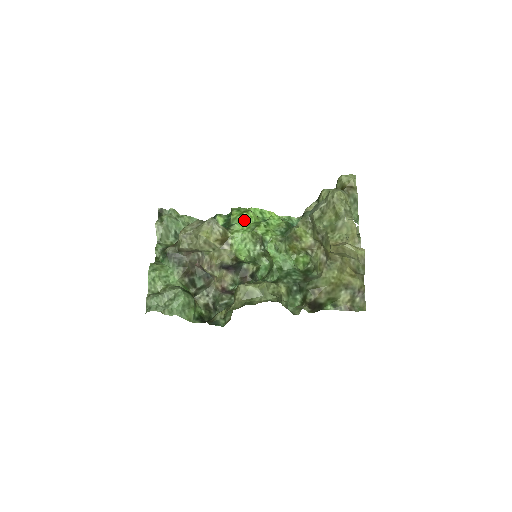
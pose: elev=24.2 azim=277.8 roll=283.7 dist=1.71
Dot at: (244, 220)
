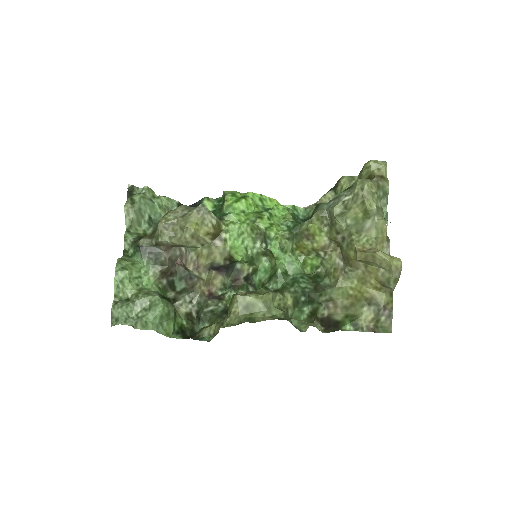
Dot at: (241, 208)
